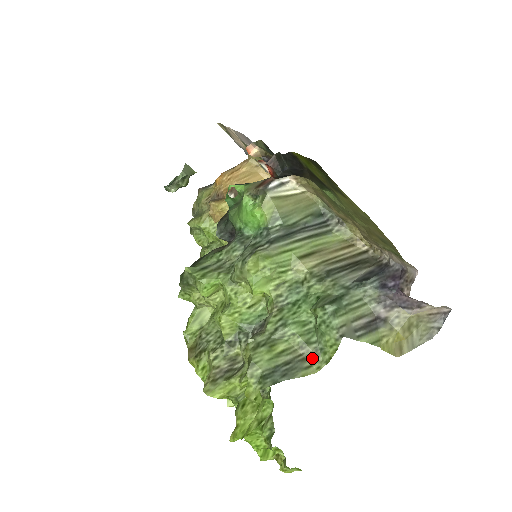
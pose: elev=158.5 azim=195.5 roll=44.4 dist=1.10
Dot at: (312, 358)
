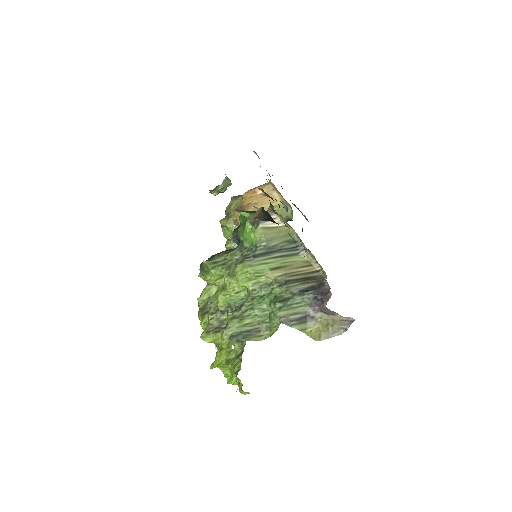
Dot at: (263, 331)
